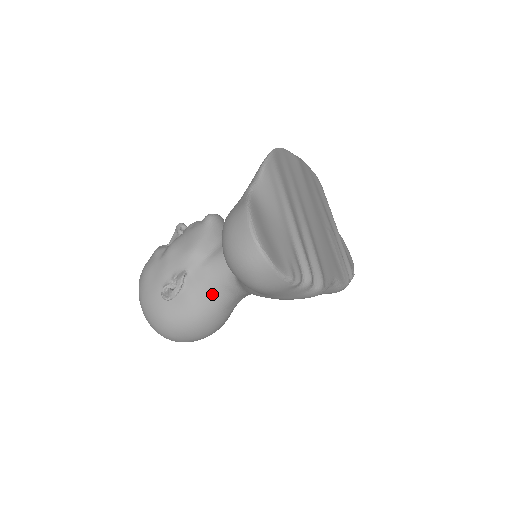
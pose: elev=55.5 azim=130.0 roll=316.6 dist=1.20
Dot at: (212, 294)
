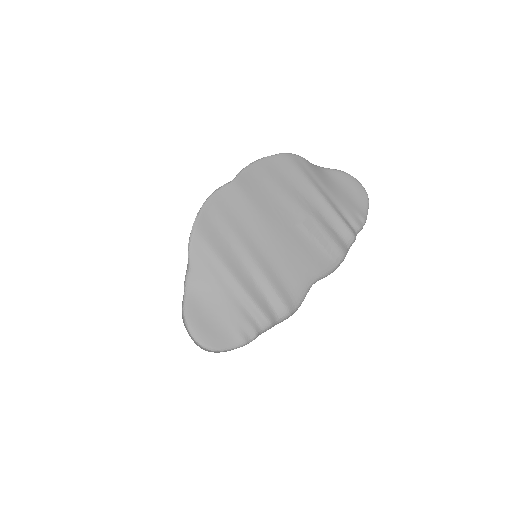
Dot at: occluded
